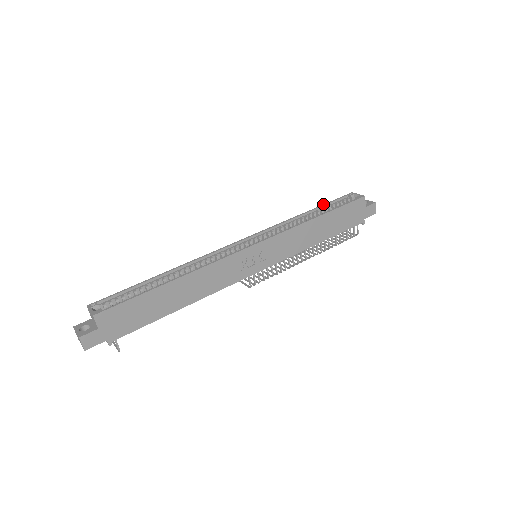
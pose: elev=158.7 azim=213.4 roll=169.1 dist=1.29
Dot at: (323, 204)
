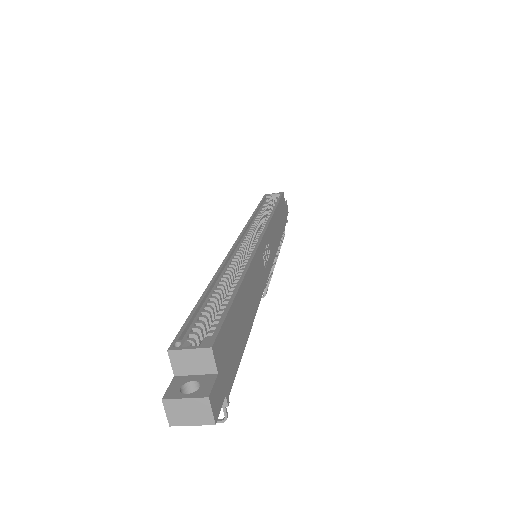
Dot at: (258, 204)
